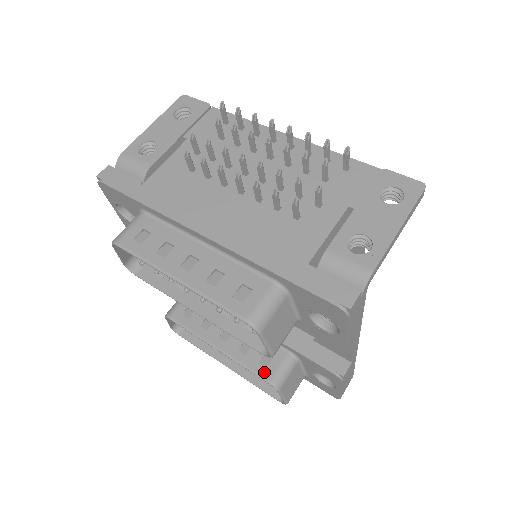
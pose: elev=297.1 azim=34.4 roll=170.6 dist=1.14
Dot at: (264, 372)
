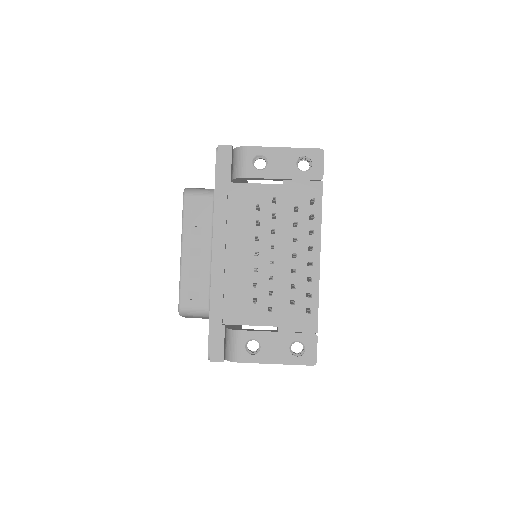
Dot at: occluded
